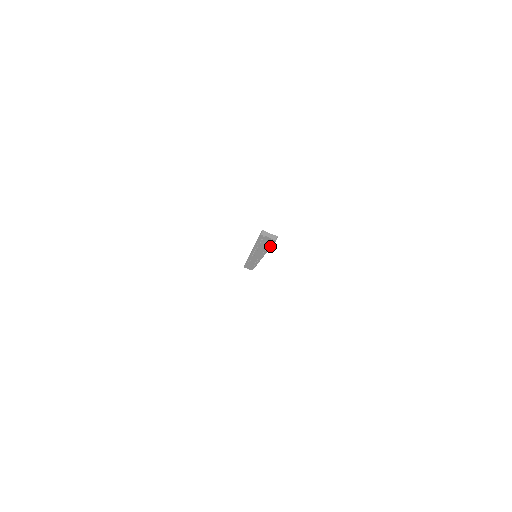
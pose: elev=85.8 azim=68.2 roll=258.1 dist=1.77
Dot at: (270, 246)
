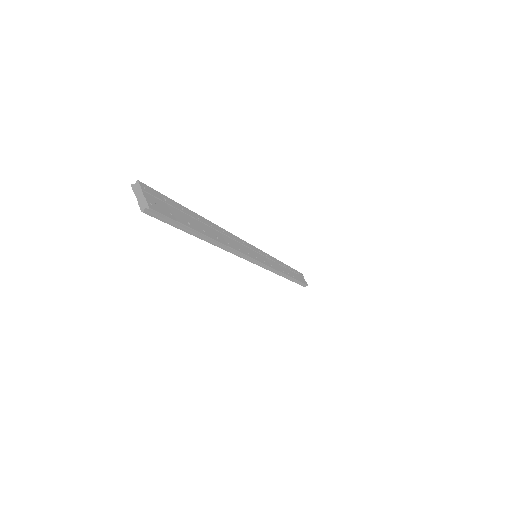
Dot at: (184, 230)
